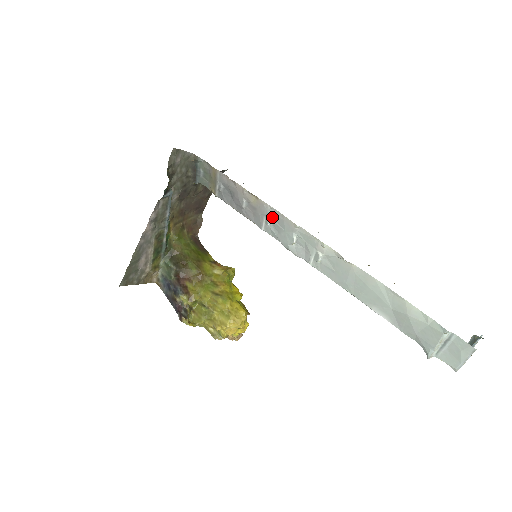
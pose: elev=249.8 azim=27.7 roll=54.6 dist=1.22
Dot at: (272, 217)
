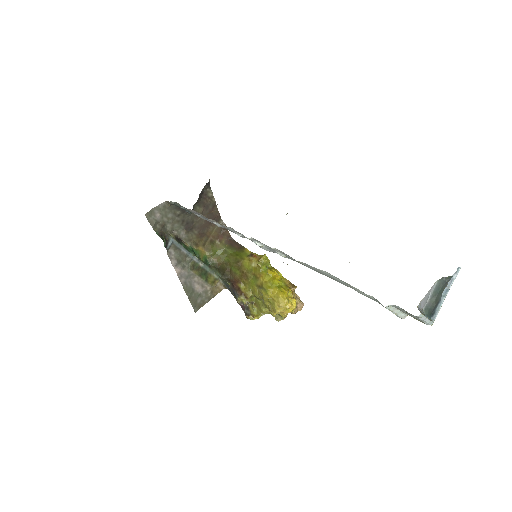
Dot at: (235, 232)
